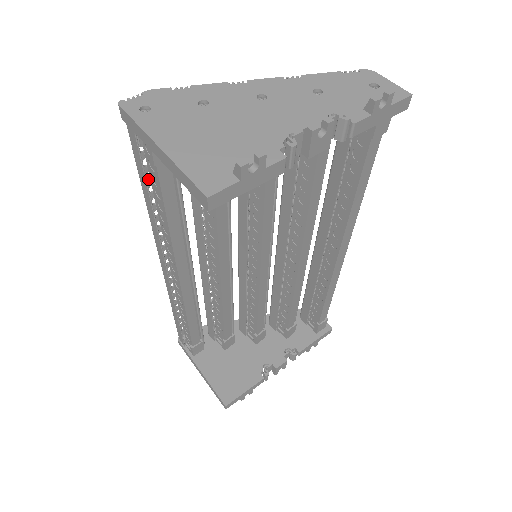
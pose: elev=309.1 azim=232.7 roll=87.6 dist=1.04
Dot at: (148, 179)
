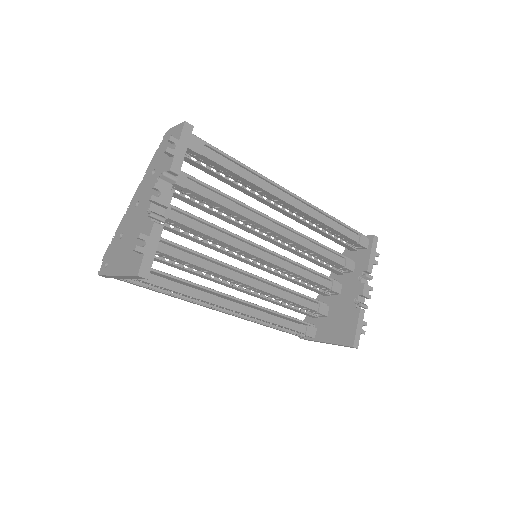
Dot at: occluded
